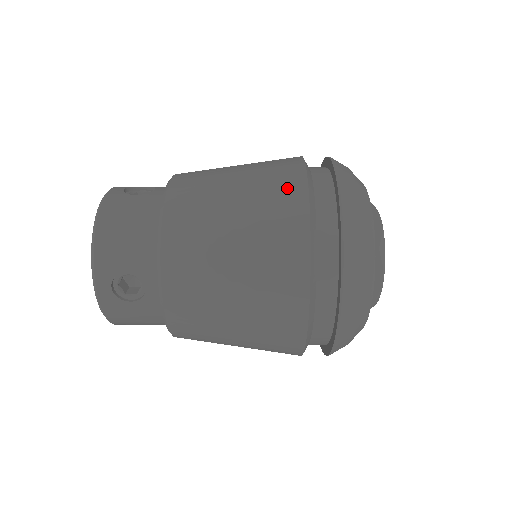
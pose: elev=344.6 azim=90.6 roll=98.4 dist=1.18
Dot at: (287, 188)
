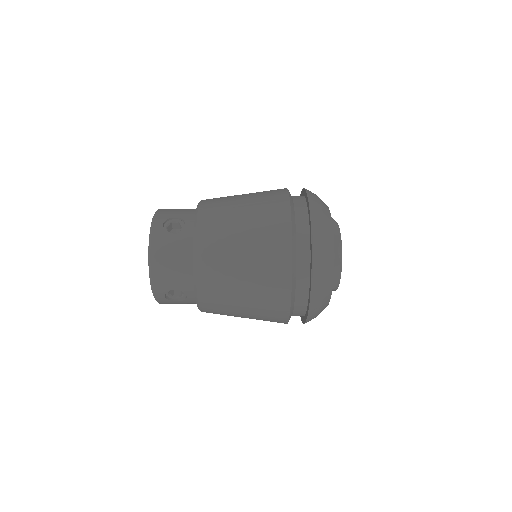
Dot at: occluded
